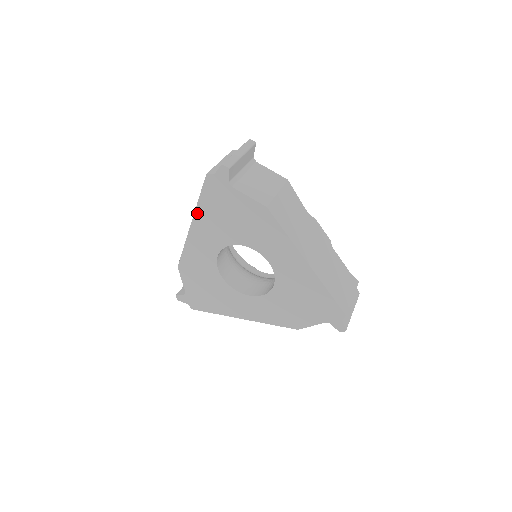
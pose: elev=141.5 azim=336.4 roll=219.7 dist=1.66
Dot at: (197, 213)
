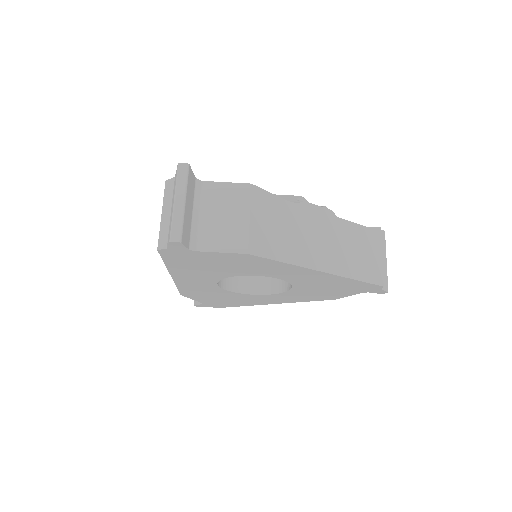
Dot at: (171, 270)
